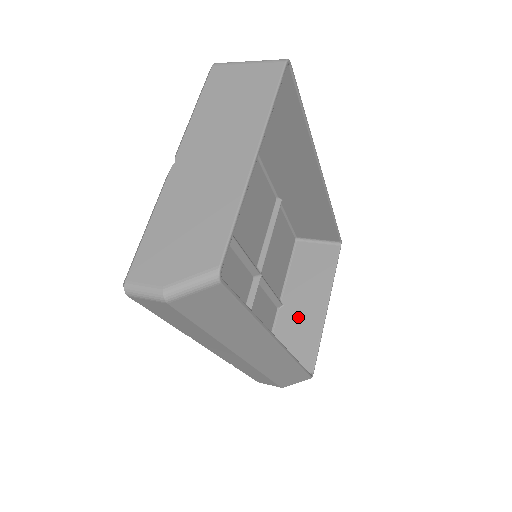
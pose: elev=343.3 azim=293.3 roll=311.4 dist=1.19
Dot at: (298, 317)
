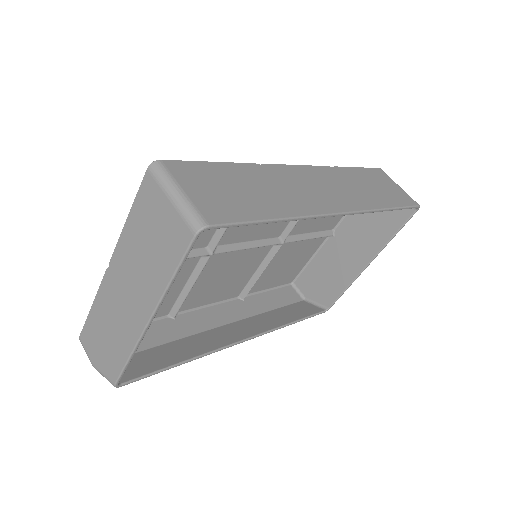
Dot at: (340, 256)
